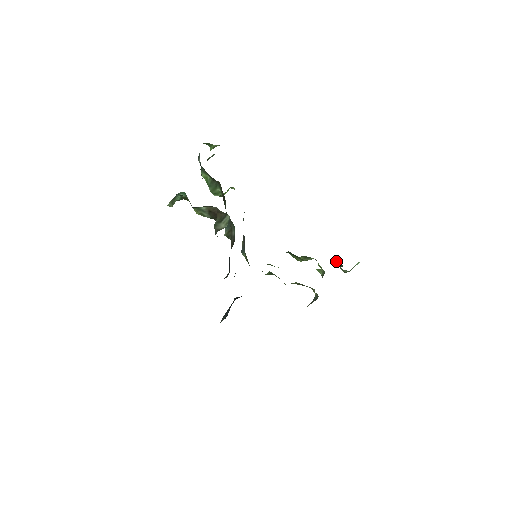
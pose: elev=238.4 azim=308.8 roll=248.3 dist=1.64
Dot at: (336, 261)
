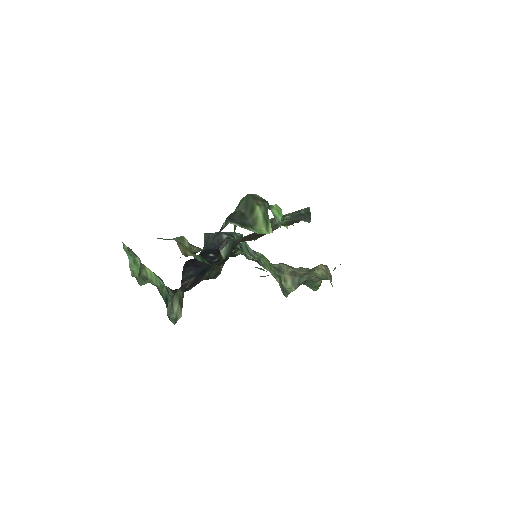
Dot at: occluded
